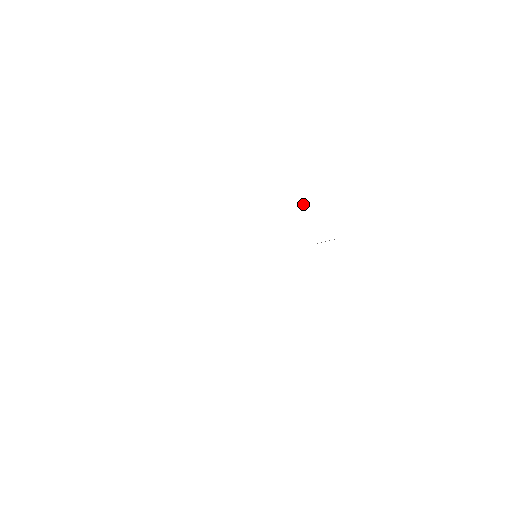
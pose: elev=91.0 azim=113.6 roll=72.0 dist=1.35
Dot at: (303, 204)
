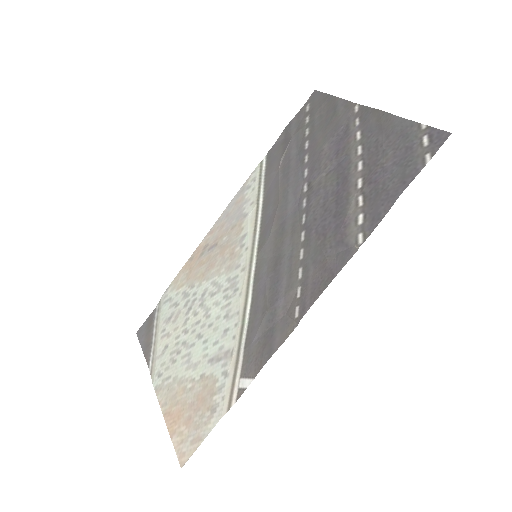
Dot at: (355, 247)
